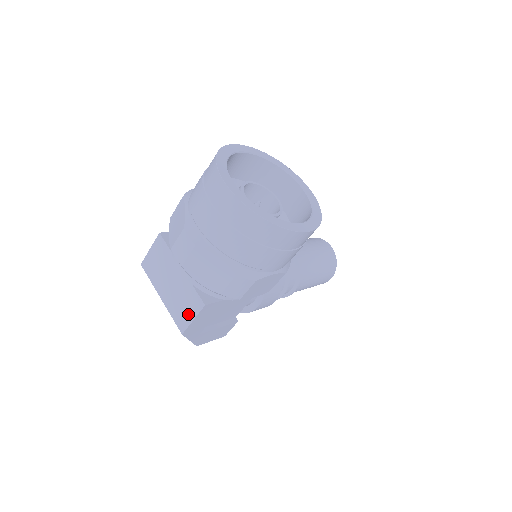
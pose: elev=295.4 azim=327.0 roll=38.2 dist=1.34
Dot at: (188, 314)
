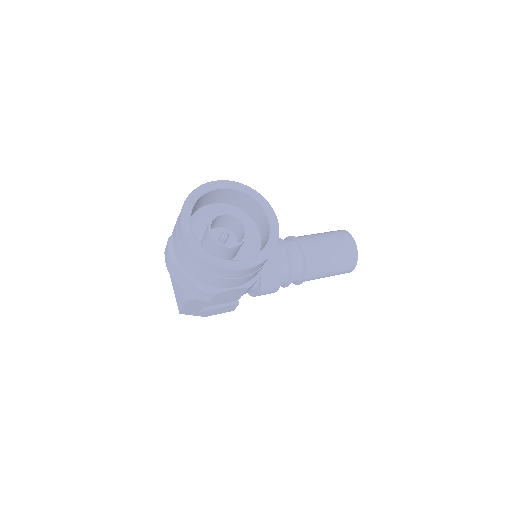
Dot at: (180, 302)
